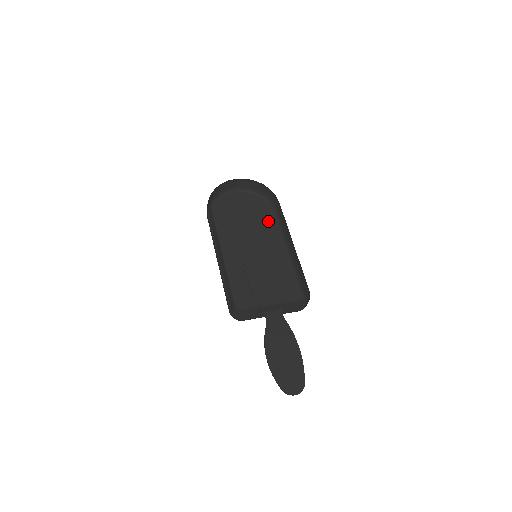
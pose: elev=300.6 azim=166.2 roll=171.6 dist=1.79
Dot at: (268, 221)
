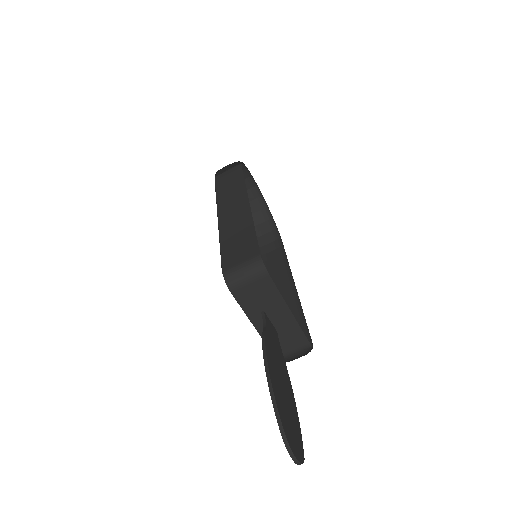
Dot at: occluded
